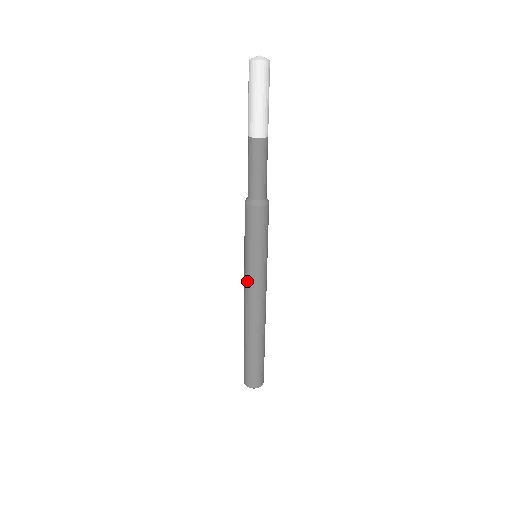
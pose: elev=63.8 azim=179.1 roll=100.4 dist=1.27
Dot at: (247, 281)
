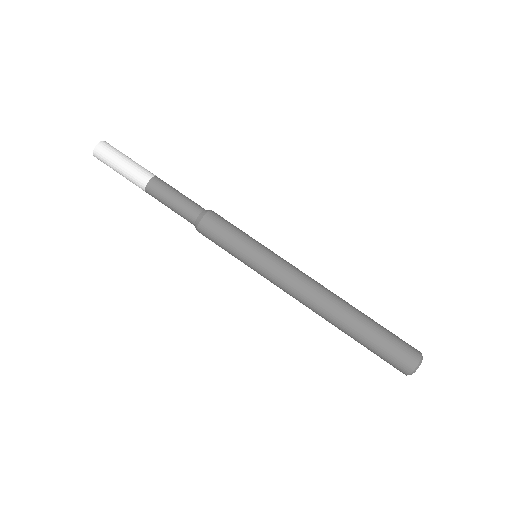
Dot at: (272, 280)
